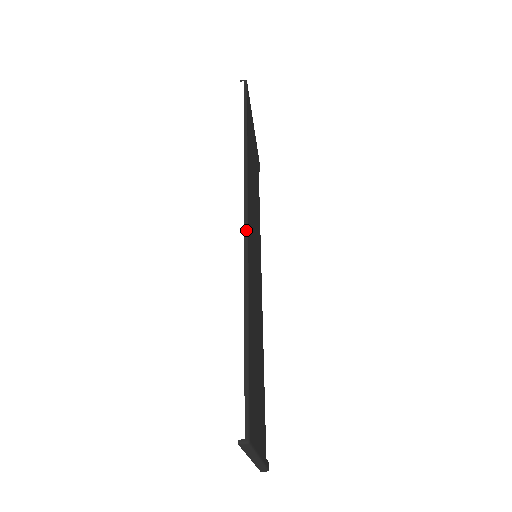
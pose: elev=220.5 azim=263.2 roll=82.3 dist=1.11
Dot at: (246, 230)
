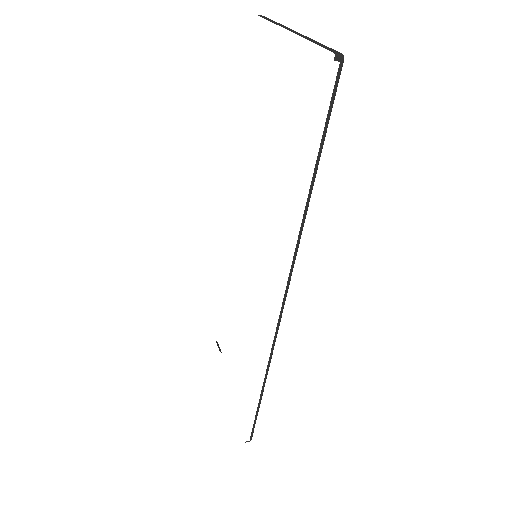
Dot at: occluded
